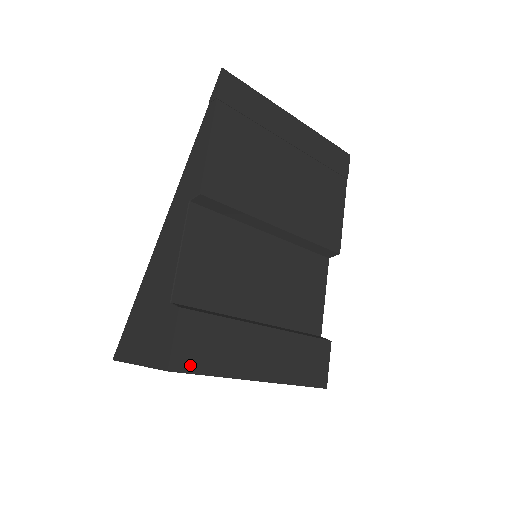
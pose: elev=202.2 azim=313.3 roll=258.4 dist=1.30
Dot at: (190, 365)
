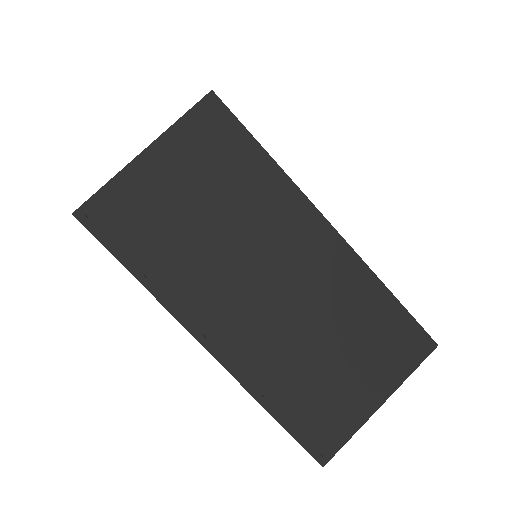
Dot at: (235, 122)
